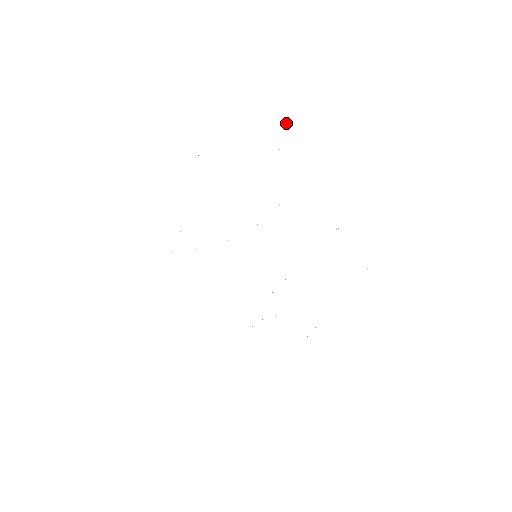
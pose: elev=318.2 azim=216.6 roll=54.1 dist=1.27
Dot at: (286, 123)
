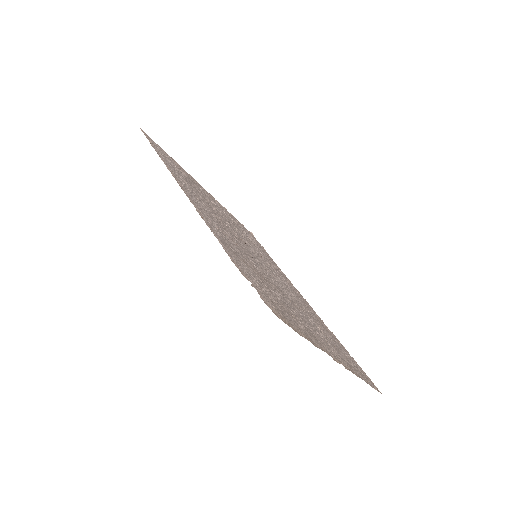
Dot at: (299, 334)
